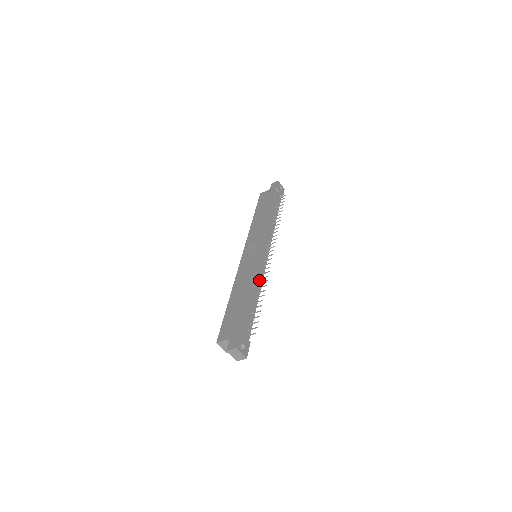
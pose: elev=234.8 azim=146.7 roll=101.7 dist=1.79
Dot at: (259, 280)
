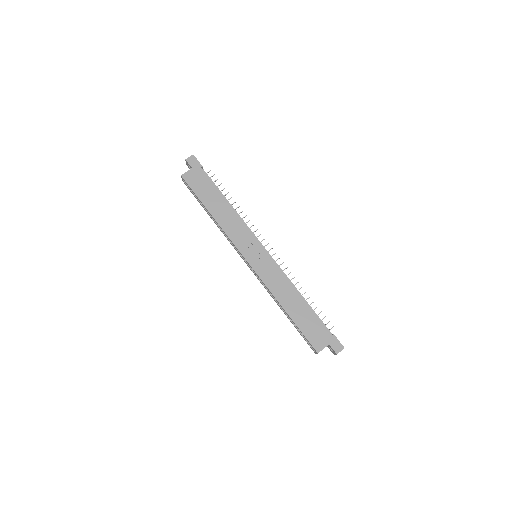
Dot at: (290, 280)
